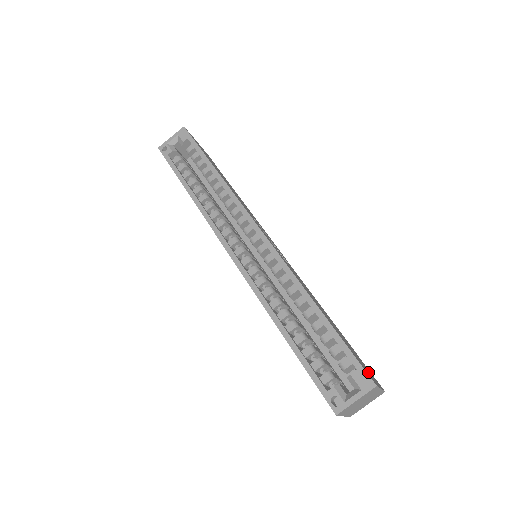
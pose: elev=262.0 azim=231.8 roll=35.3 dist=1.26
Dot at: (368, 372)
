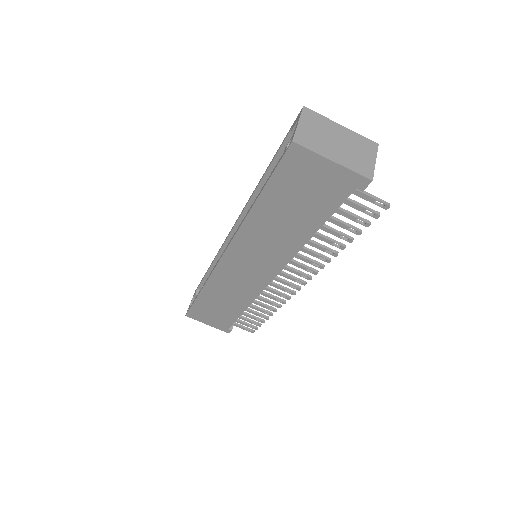
Dot at: occluded
